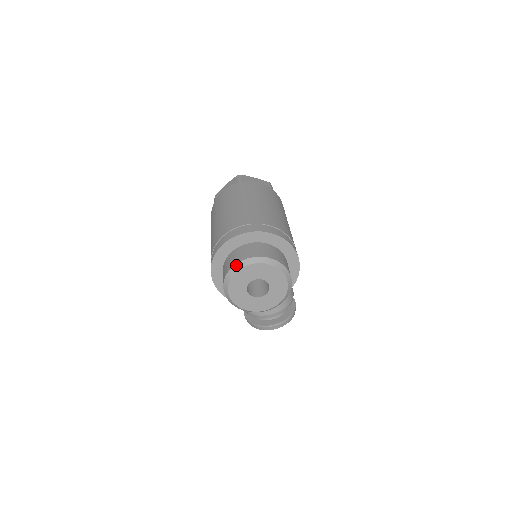
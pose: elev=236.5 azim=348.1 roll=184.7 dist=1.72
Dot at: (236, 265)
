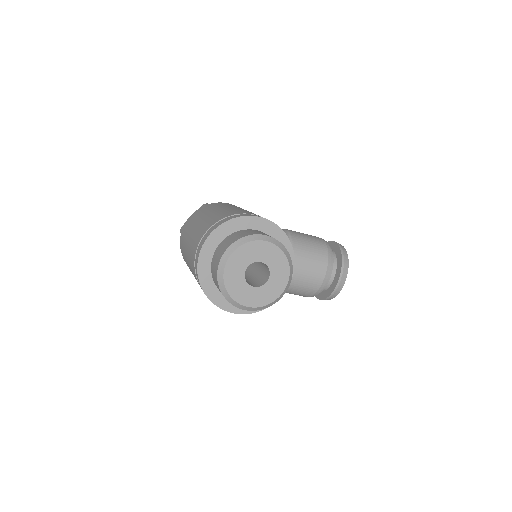
Dot at: (219, 283)
